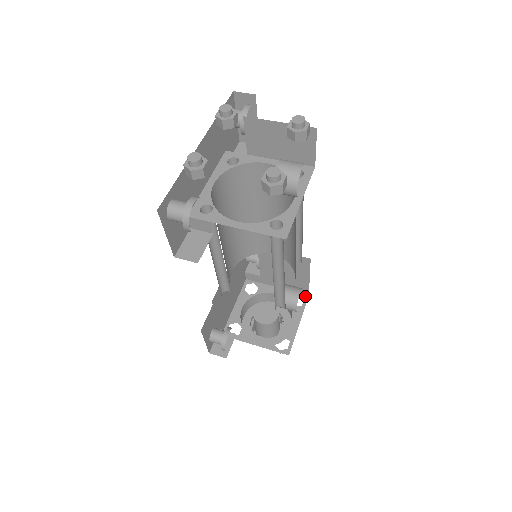
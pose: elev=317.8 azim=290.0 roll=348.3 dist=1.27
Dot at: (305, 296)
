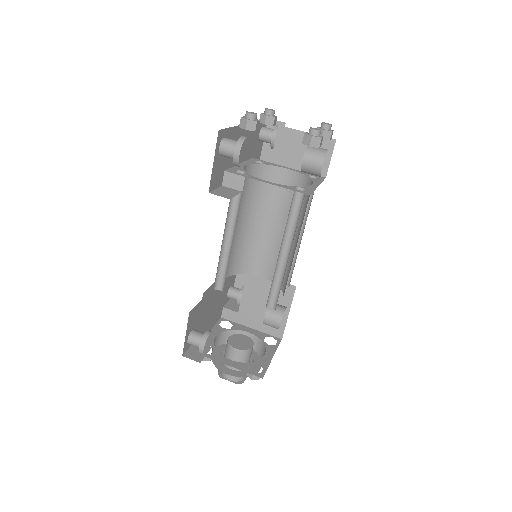
Dot at: (278, 339)
